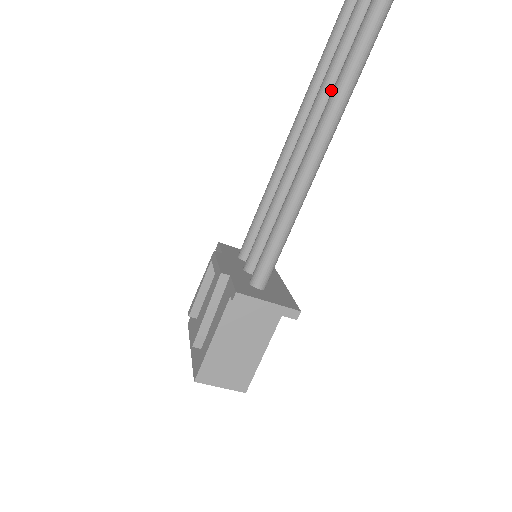
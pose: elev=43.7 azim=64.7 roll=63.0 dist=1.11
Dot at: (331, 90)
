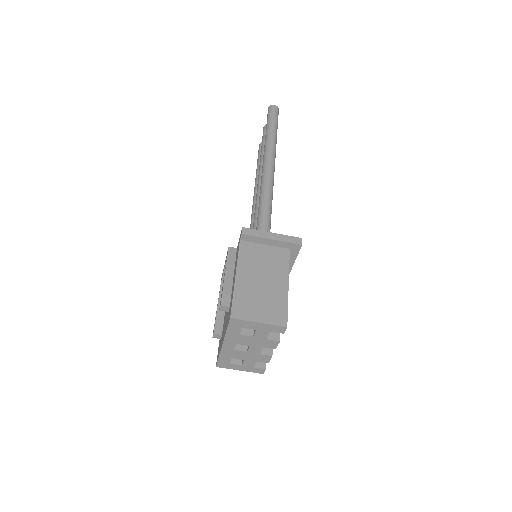
Dot at: occluded
